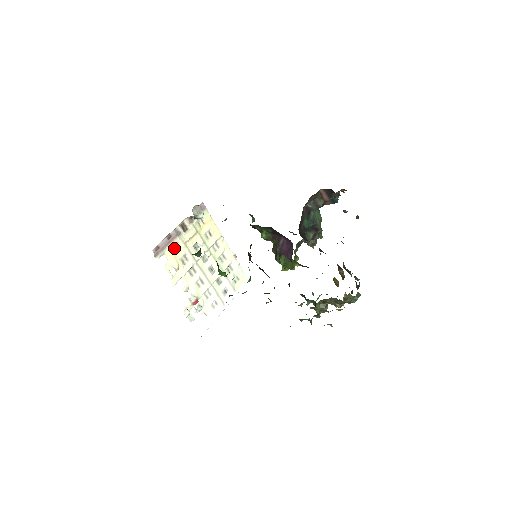
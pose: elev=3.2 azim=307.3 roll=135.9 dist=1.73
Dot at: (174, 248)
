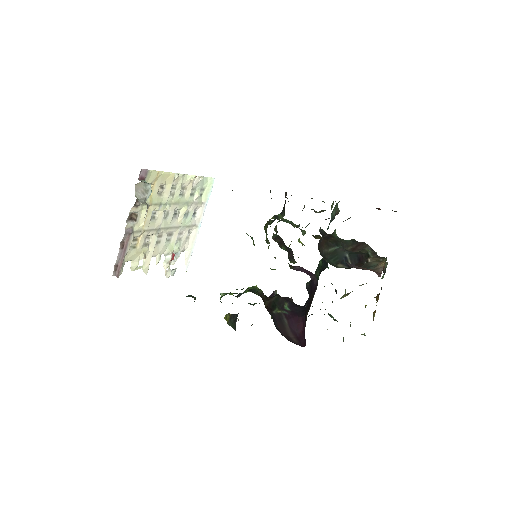
Dot at: (131, 245)
